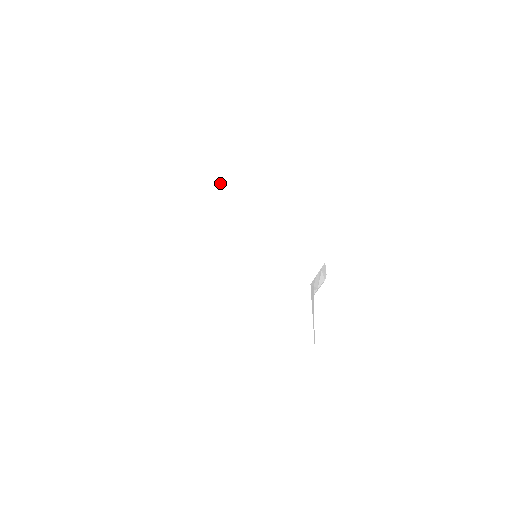
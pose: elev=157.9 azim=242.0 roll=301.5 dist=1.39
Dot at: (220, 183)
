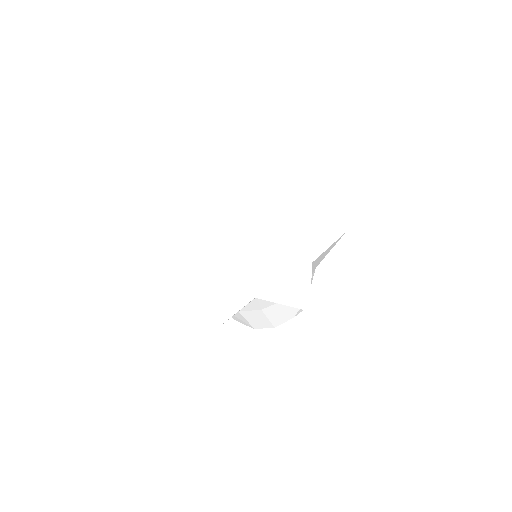
Dot at: (241, 188)
